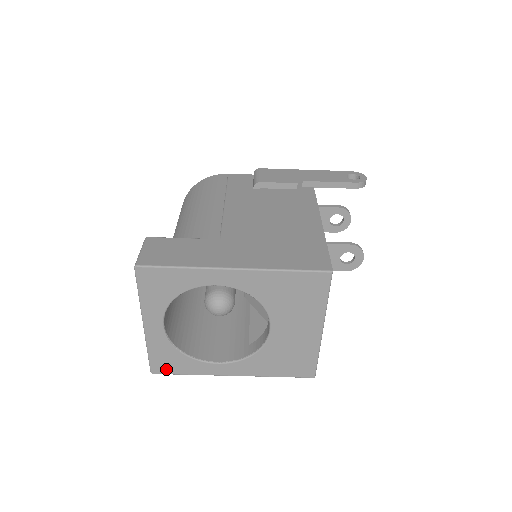
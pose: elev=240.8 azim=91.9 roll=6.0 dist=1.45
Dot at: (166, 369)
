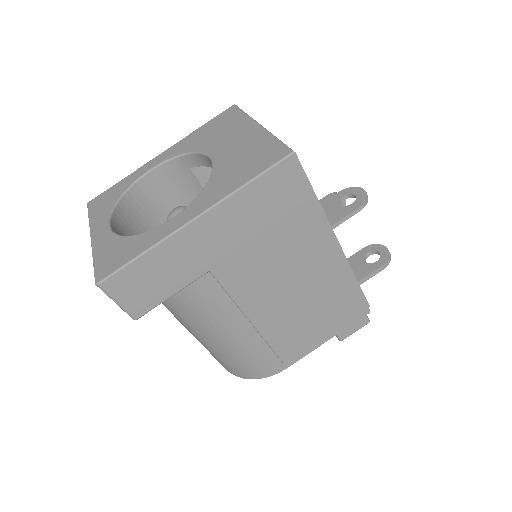
Dot at: (113, 266)
